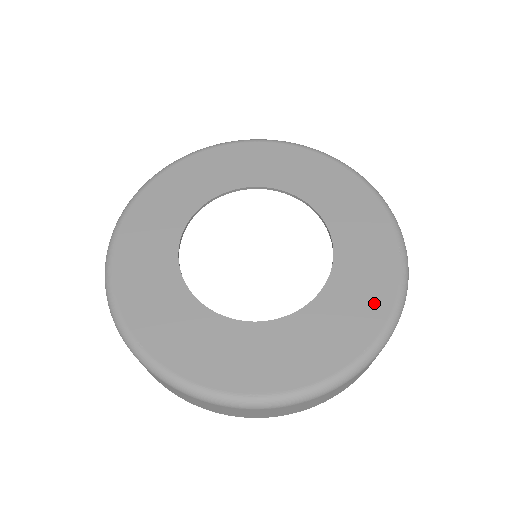
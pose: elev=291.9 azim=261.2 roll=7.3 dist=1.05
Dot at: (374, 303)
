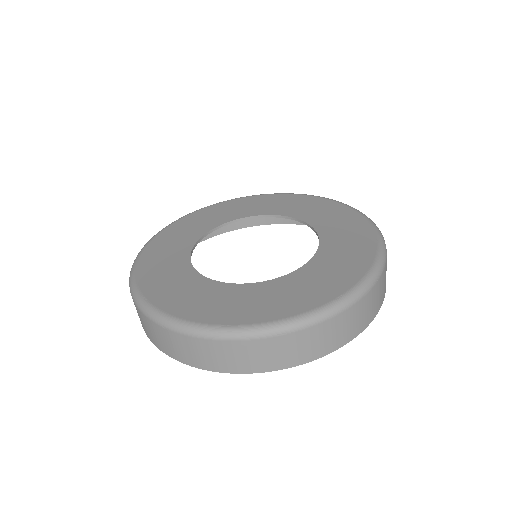
Dot at: (272, 309)
